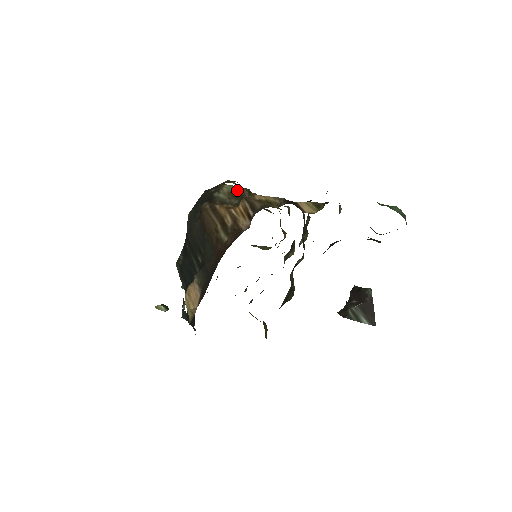
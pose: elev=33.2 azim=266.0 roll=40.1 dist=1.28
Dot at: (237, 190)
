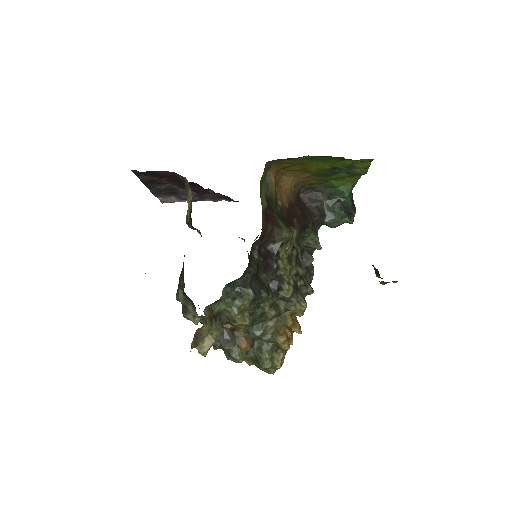
Dot at: occluded
